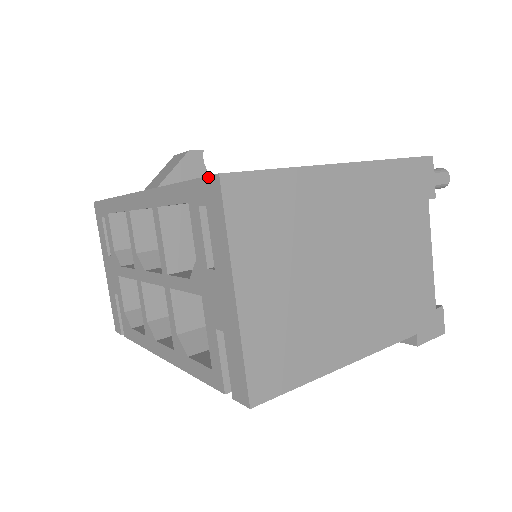
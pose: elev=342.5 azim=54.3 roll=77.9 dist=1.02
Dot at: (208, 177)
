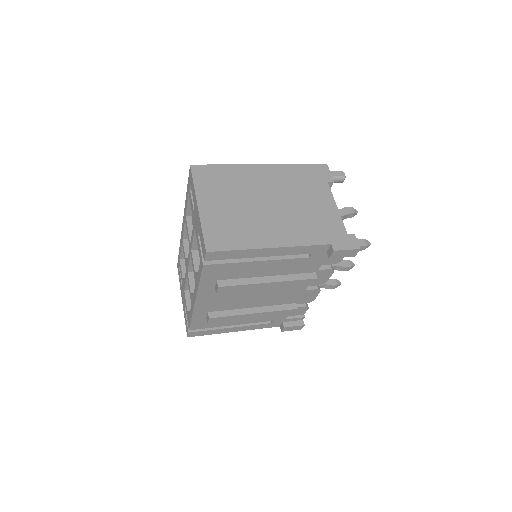
Dot at: (189, 171)
